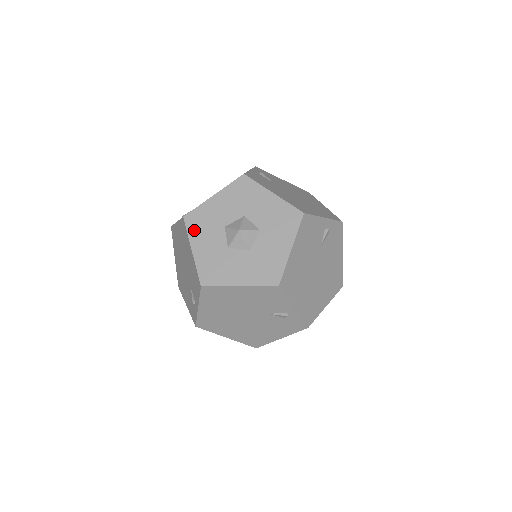
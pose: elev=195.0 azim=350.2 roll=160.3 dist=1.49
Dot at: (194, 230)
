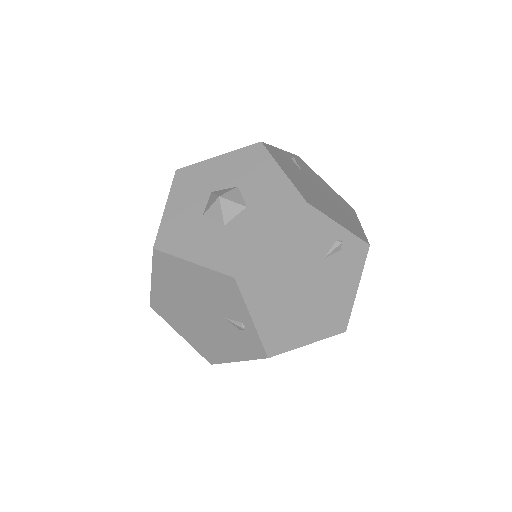
Dot at: (175, 246)
